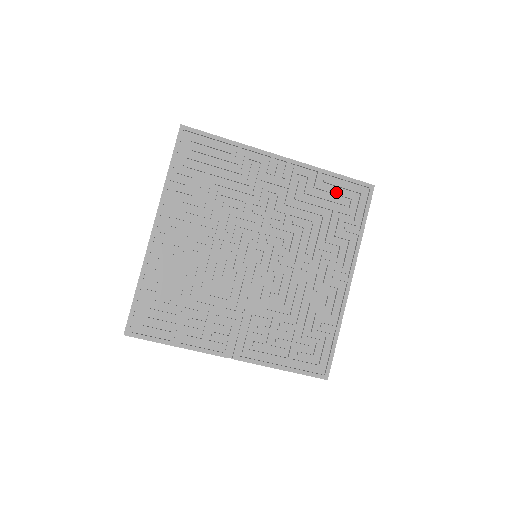
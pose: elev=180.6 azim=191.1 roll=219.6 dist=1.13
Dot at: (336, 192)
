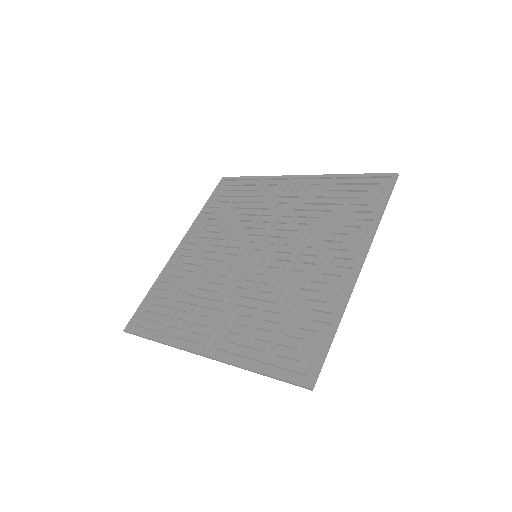
Dot at: (350, 188)
